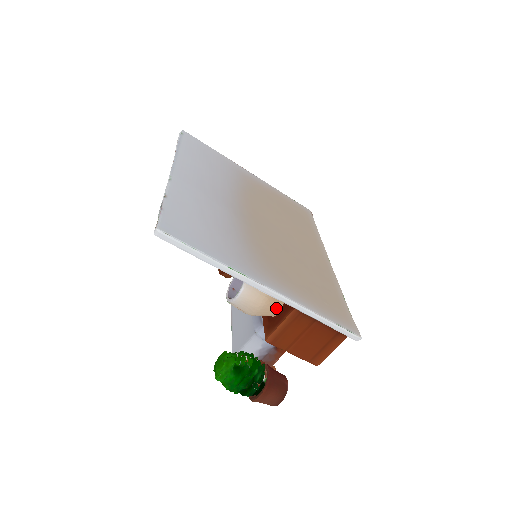
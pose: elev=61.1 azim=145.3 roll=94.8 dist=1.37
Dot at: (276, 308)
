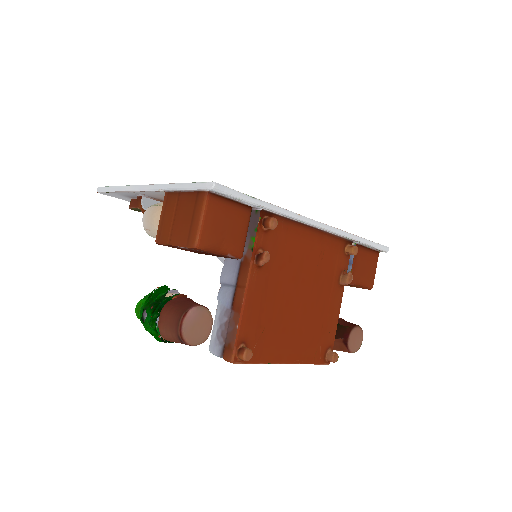
Dot at: occluded
